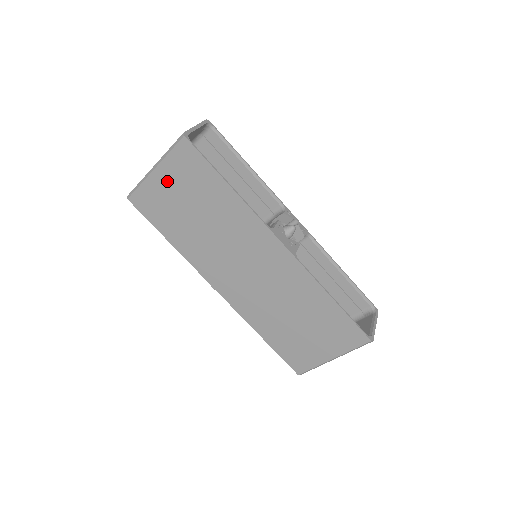
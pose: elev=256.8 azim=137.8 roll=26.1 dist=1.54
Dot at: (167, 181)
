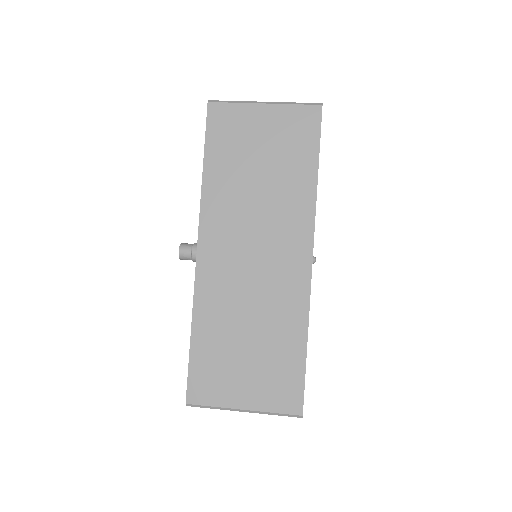
Dot at: (265, 122)
